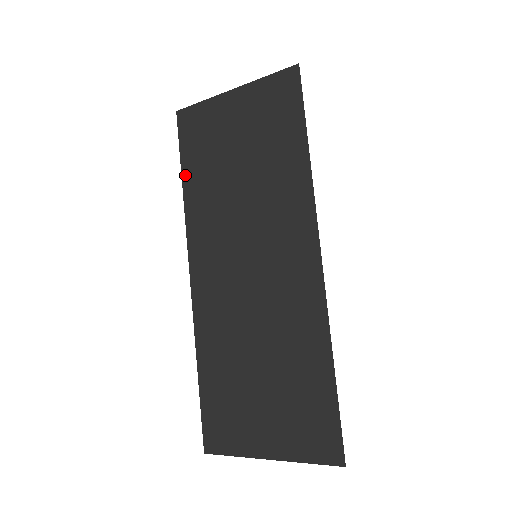
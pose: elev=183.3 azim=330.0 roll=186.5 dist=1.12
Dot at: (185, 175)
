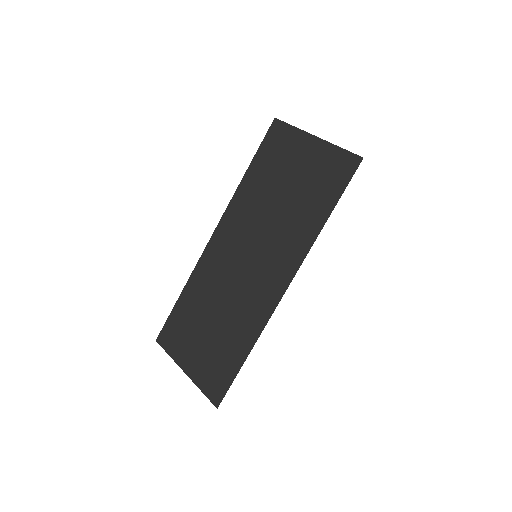
Dot at: (251, 168)
